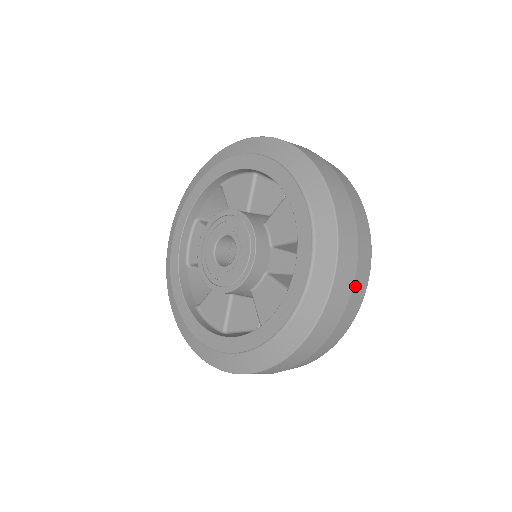
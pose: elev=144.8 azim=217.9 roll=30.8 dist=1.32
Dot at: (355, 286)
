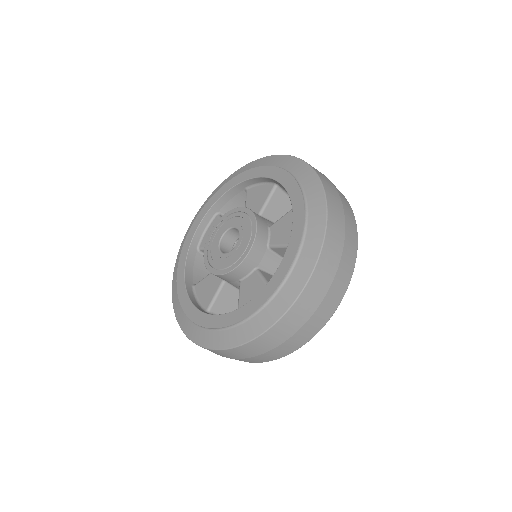
Dot at: (327, 298)
